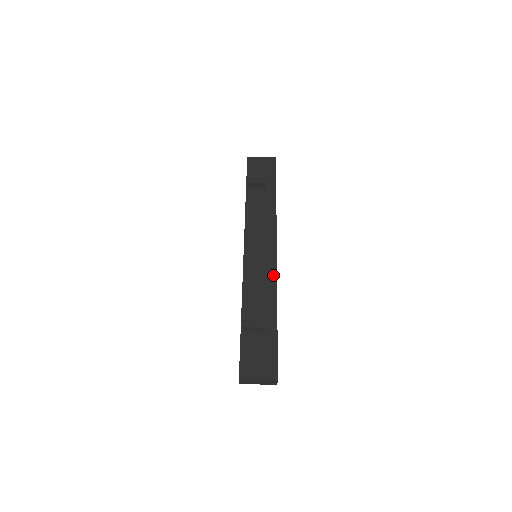
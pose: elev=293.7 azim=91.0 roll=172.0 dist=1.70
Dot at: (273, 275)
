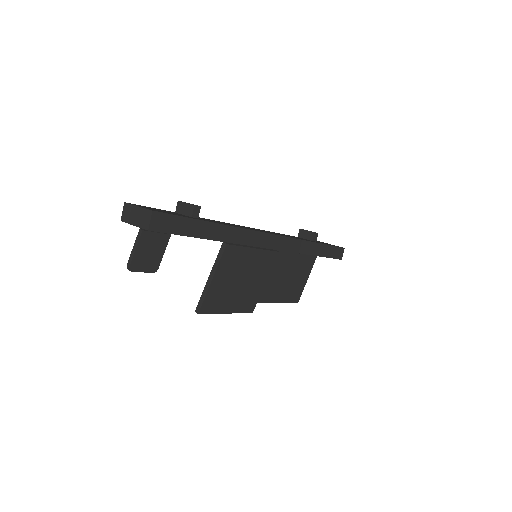
Dot at: (250, 229)
